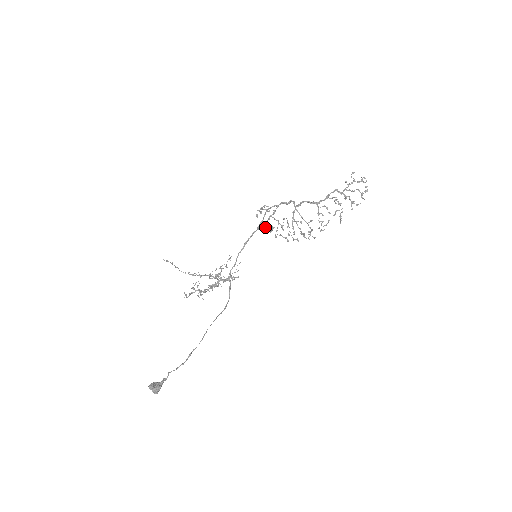
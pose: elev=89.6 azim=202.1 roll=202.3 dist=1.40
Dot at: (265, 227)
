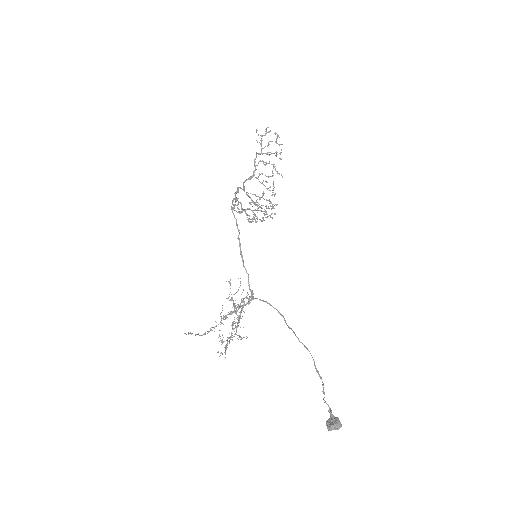
Dot at: (250, 219)
